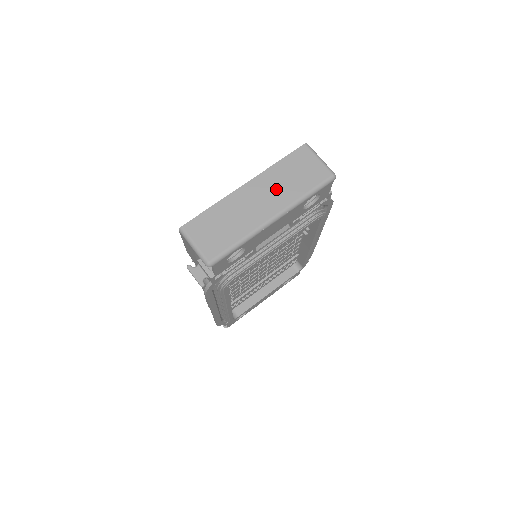
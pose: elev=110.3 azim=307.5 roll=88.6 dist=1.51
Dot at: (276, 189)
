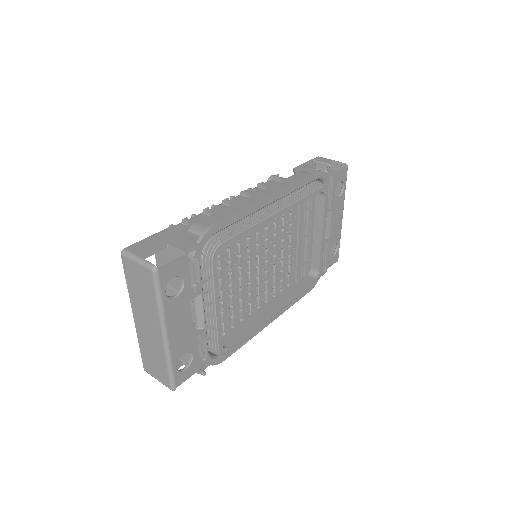
Dot at: (145, 310)
